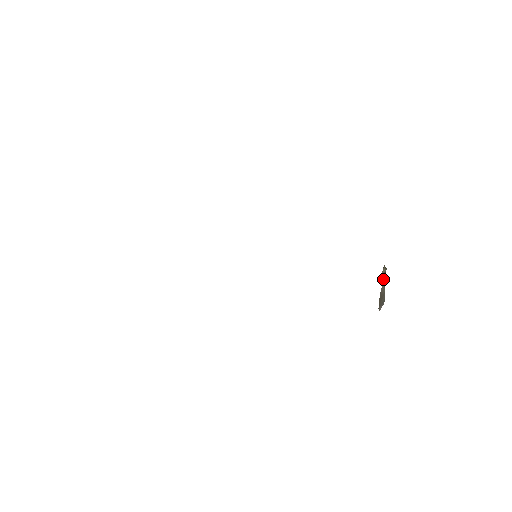
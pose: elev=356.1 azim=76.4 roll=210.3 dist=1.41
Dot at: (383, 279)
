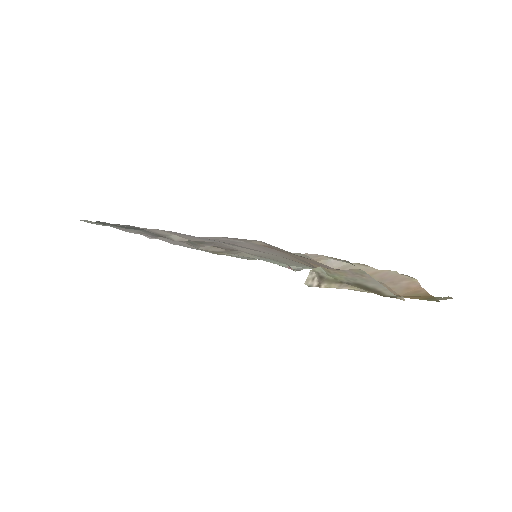
Dot at: occluded
